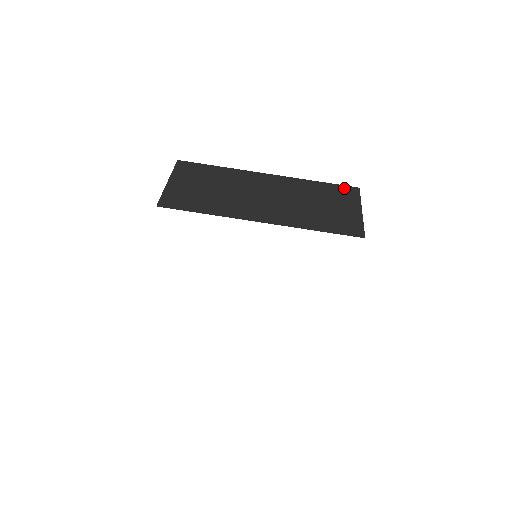
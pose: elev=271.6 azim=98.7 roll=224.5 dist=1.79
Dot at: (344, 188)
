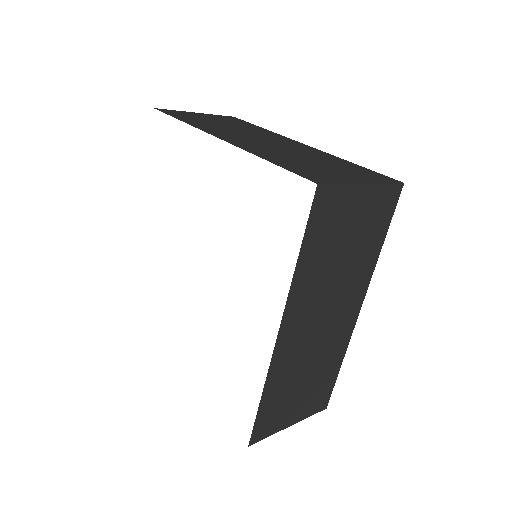
Dot at: (379, 174)
